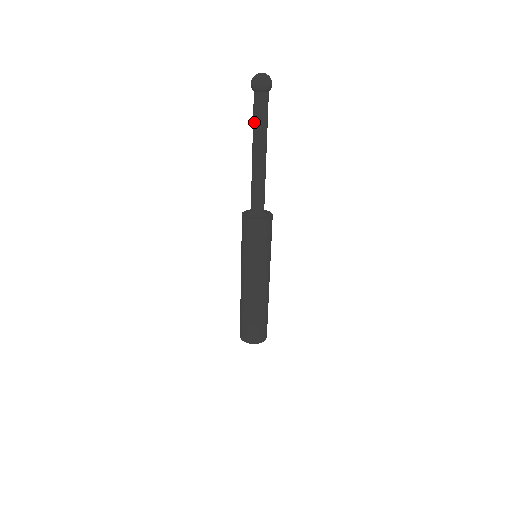
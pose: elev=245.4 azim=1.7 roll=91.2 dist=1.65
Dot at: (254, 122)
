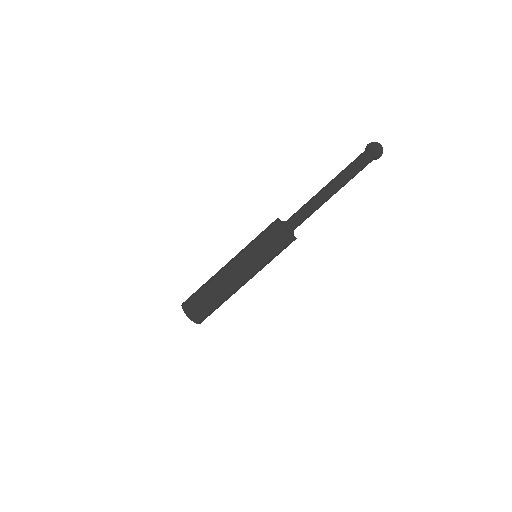
Dot at: (350, 170)
